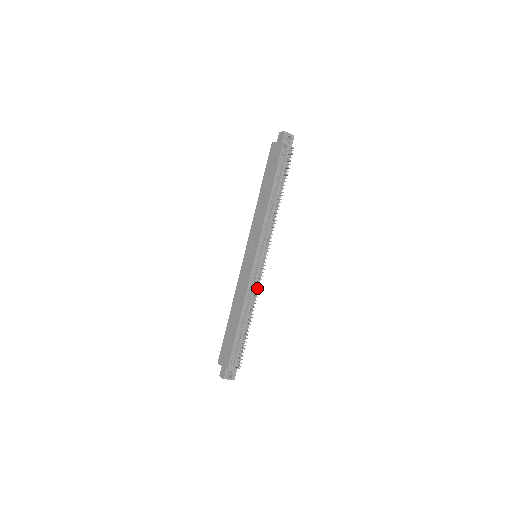
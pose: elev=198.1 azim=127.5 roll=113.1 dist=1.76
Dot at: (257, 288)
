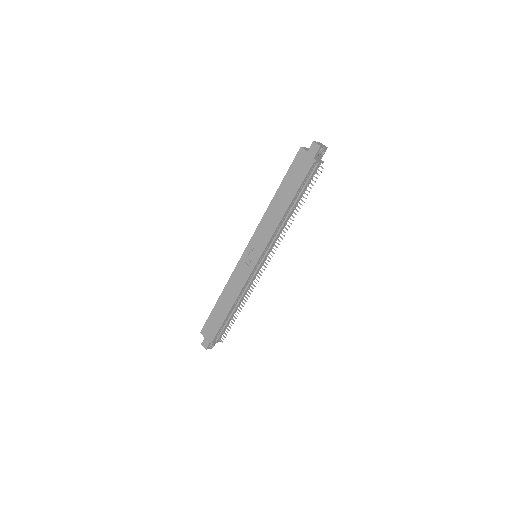
Dot at: (251, 284)
